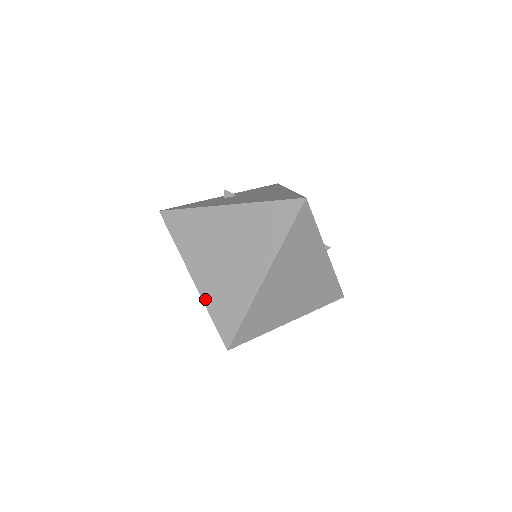
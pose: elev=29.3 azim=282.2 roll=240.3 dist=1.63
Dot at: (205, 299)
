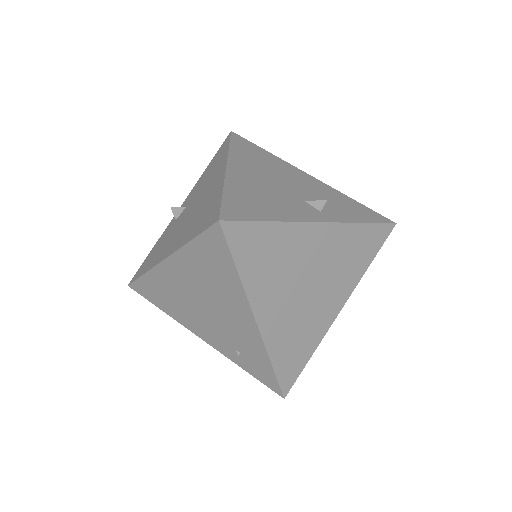
Dot at: (228, 356)
